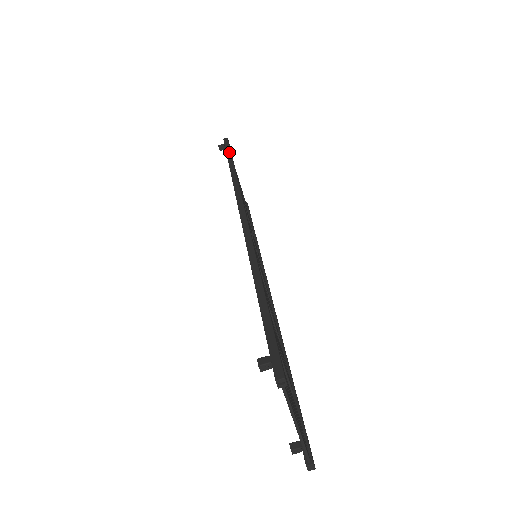
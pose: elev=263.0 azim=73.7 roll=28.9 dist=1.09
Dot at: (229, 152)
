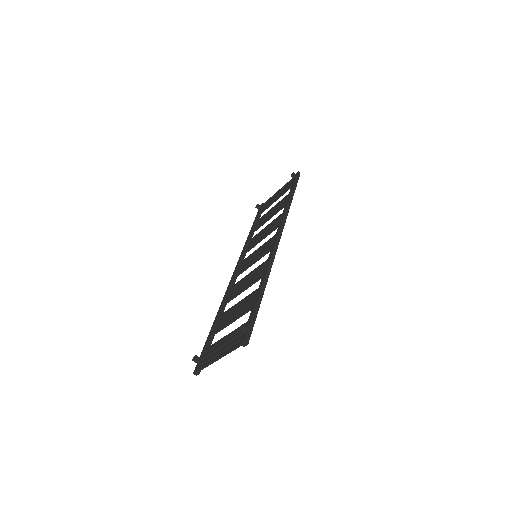
Dot at: (296, 186)
